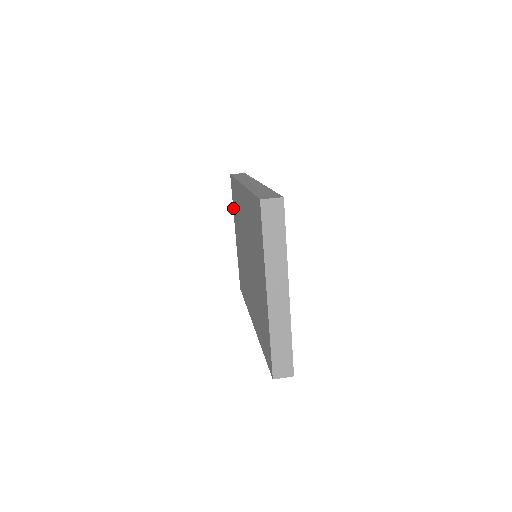
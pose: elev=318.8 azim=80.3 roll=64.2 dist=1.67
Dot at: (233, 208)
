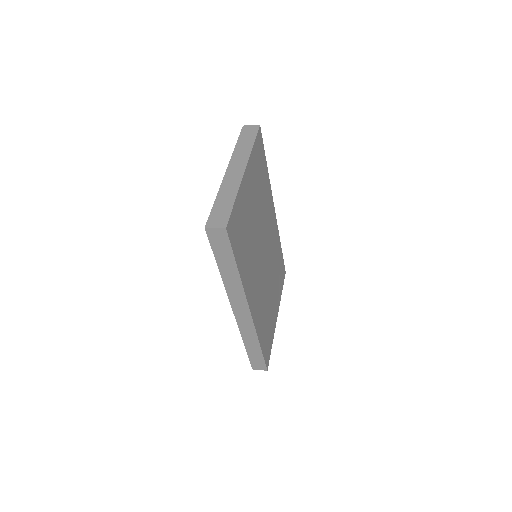
Dot at: occluded
